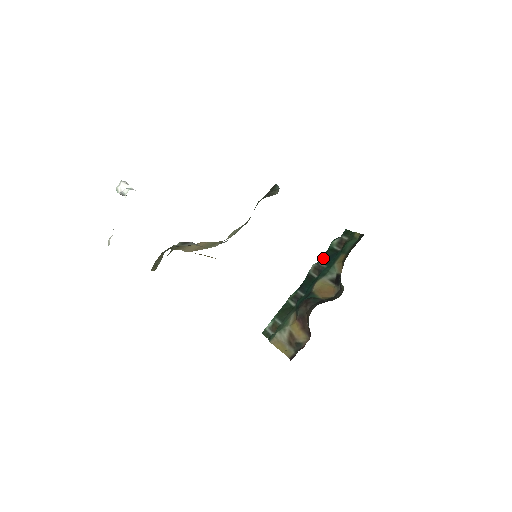
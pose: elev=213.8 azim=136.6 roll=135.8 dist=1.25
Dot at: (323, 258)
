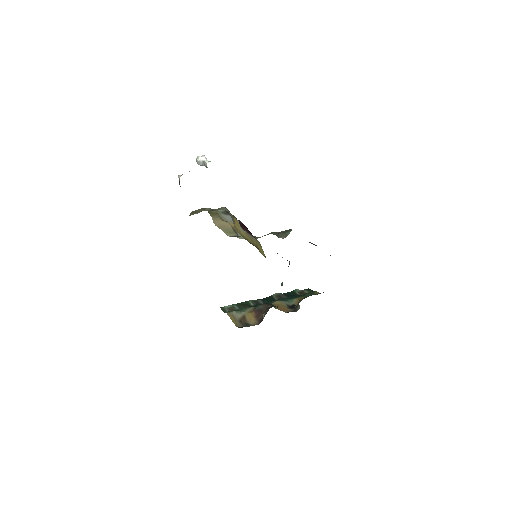
Dot at: (286, 293)
